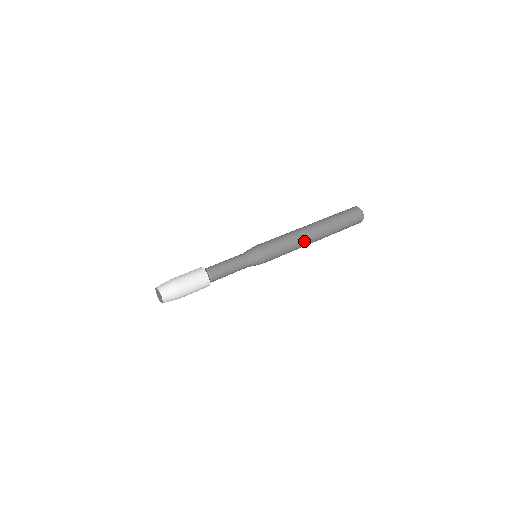
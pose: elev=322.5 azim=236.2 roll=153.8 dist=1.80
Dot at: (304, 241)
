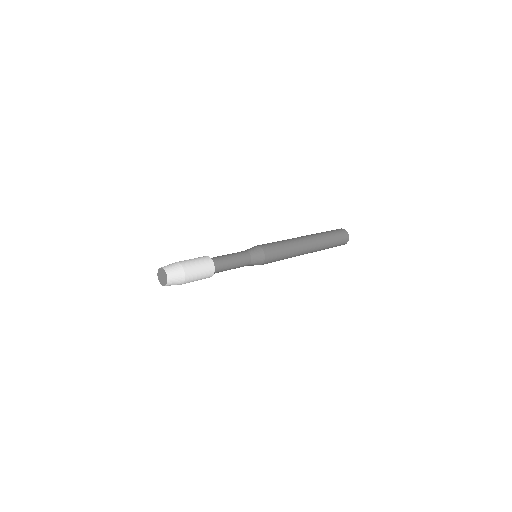
Dot at: (299, 253)
